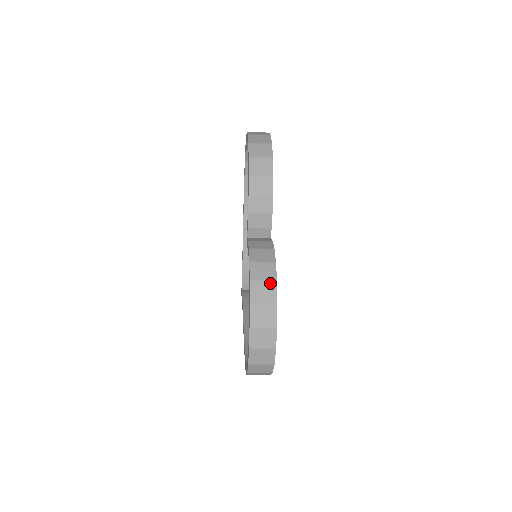
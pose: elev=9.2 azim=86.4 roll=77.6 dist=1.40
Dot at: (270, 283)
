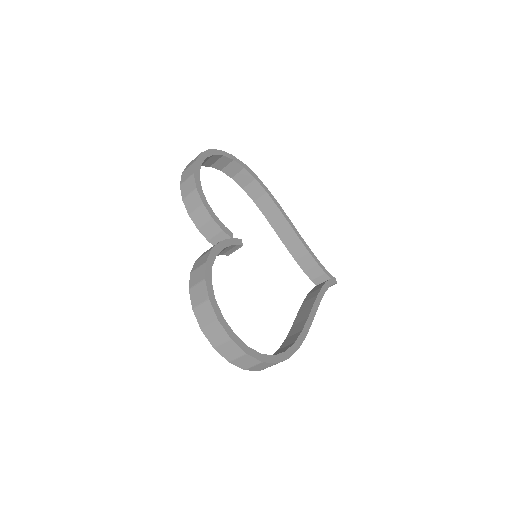
Dot at: (201, 283)
